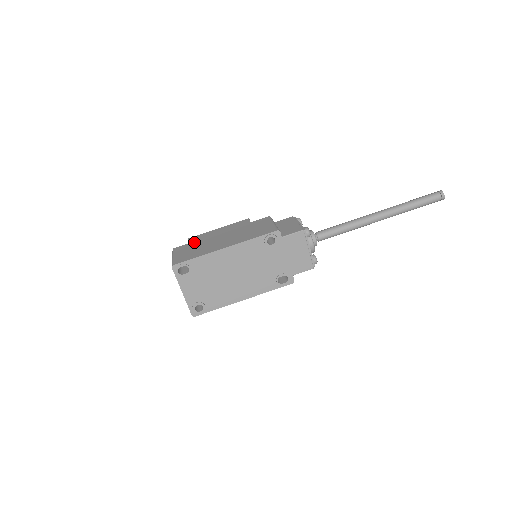
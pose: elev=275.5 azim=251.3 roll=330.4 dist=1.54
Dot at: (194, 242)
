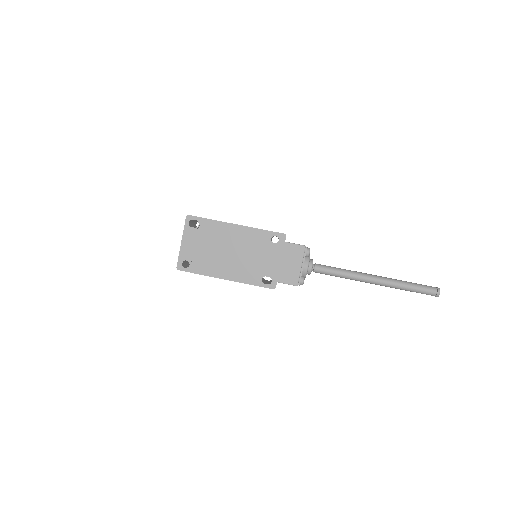
Dot at: occluded
